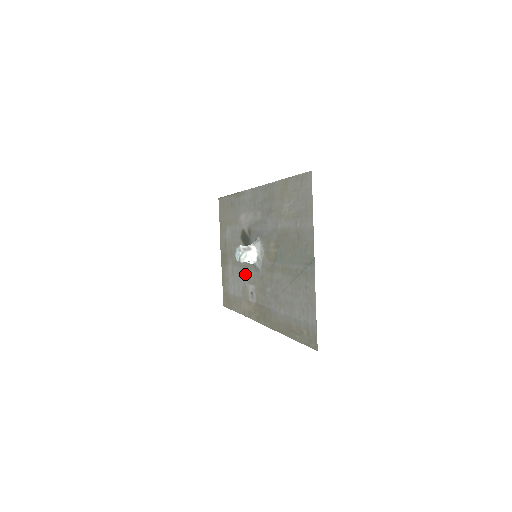
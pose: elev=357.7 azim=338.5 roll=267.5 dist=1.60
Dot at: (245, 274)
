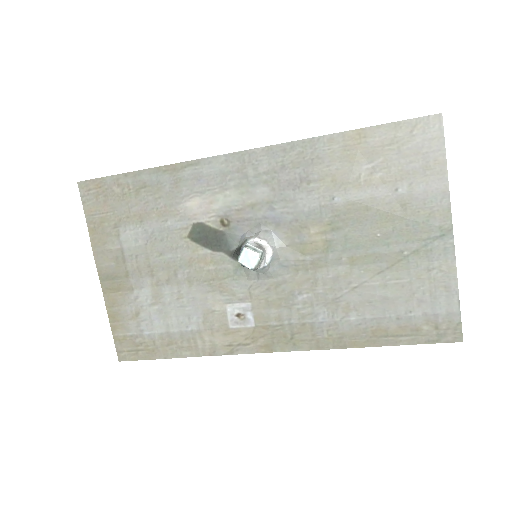
Dot at: (211, 291)
